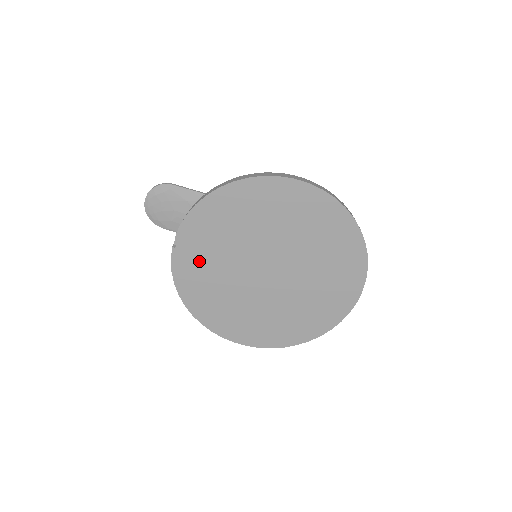
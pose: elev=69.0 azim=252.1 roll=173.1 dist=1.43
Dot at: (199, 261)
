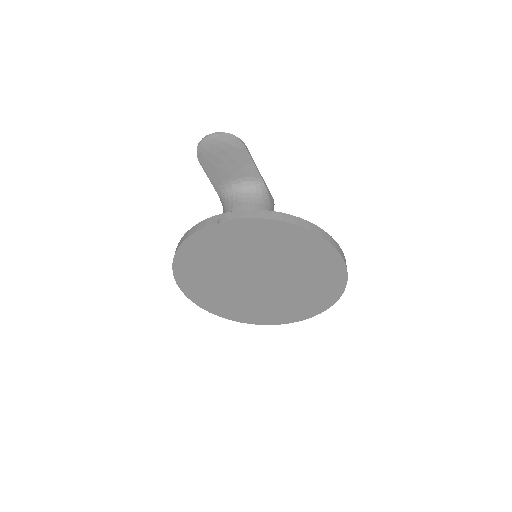
Dot at: (224, 243)
